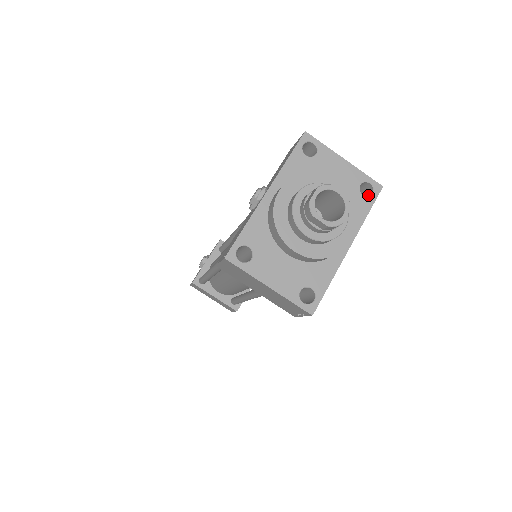
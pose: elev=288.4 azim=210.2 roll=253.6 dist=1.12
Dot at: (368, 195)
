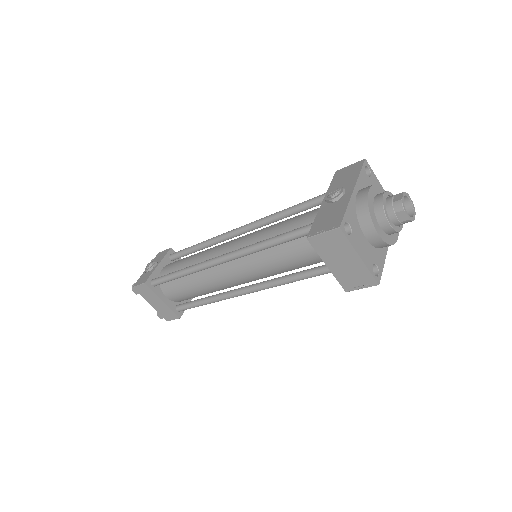
Dot at: occluded
